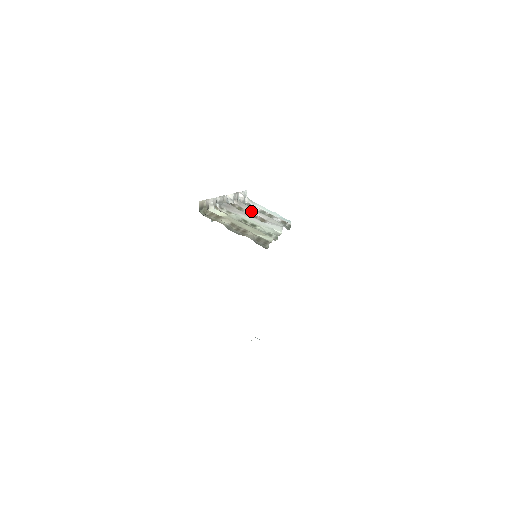
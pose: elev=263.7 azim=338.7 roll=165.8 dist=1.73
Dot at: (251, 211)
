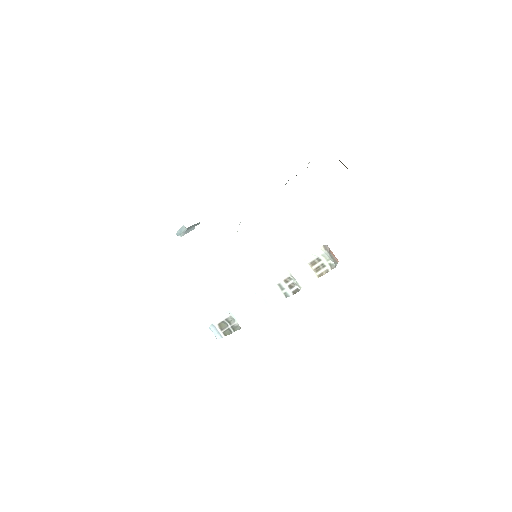
Dot at: occluded
